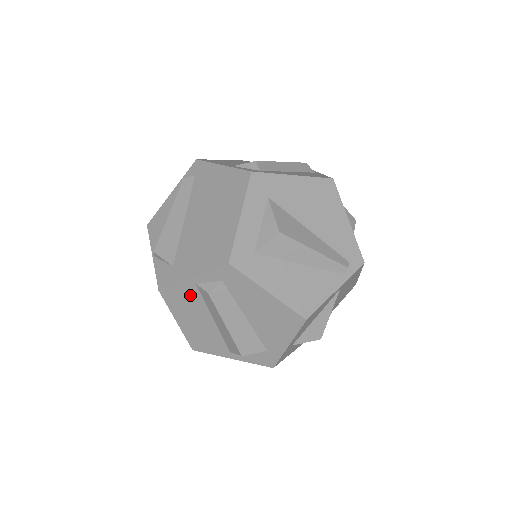
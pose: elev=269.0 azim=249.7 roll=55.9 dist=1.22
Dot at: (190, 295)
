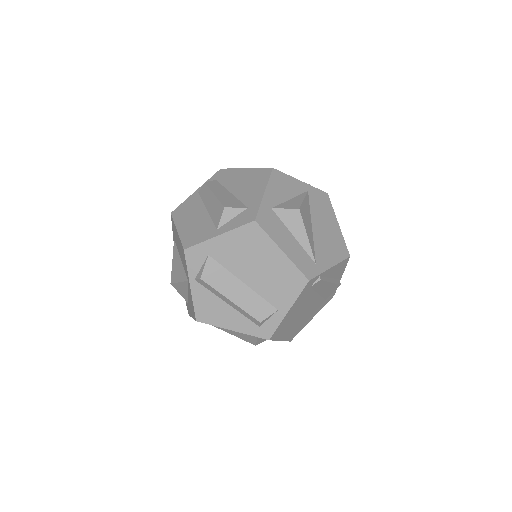
Dot at: (193, 202)
